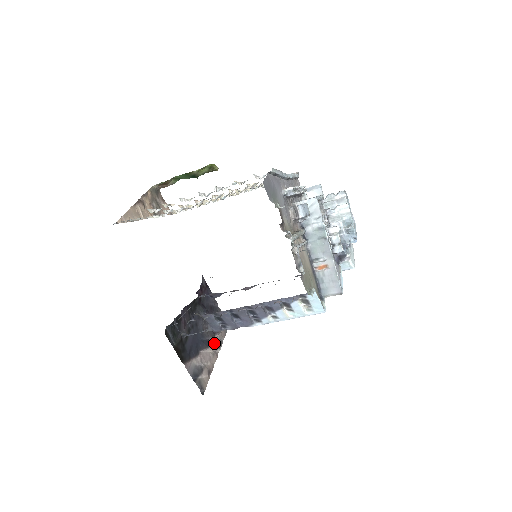
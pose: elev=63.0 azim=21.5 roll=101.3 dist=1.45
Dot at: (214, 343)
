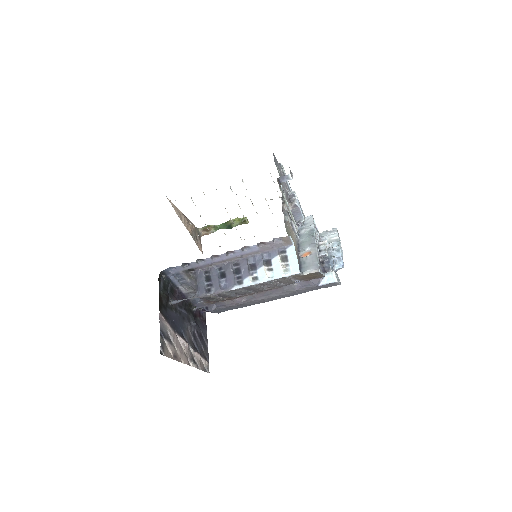
Dot at: (190, 354)
